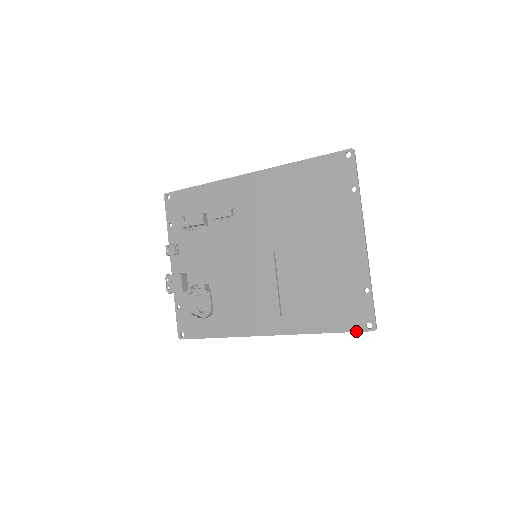
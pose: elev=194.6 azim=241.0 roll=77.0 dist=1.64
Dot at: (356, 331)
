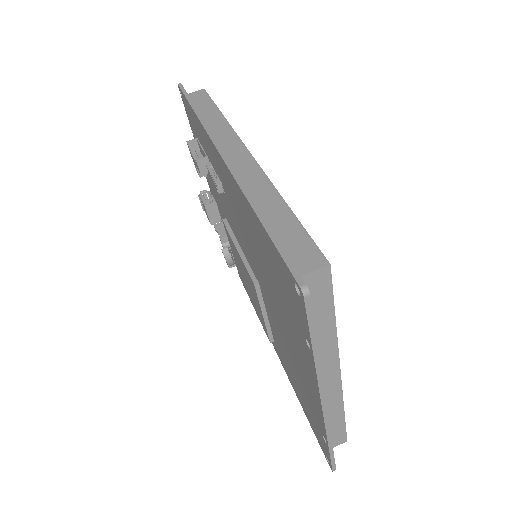
Dot at: occluded
